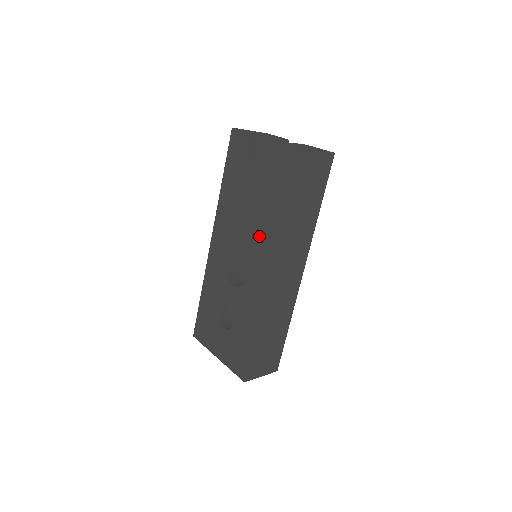
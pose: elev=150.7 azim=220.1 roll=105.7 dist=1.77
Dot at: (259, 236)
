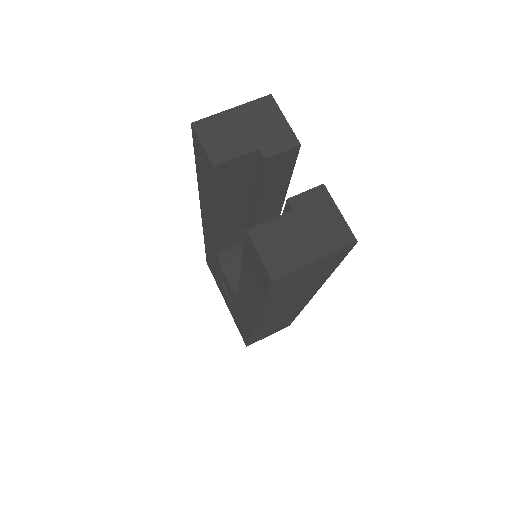
Dot at: (241, 284)
